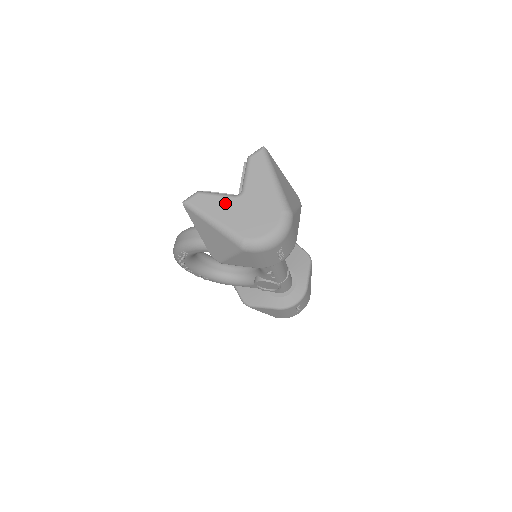
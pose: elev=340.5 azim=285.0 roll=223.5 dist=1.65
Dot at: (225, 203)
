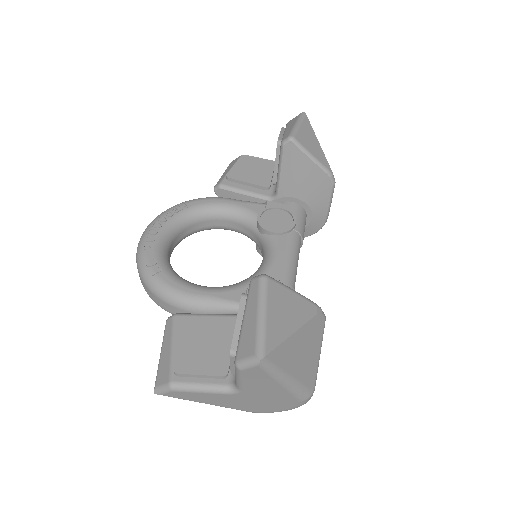
Dot at: (216, 397)
